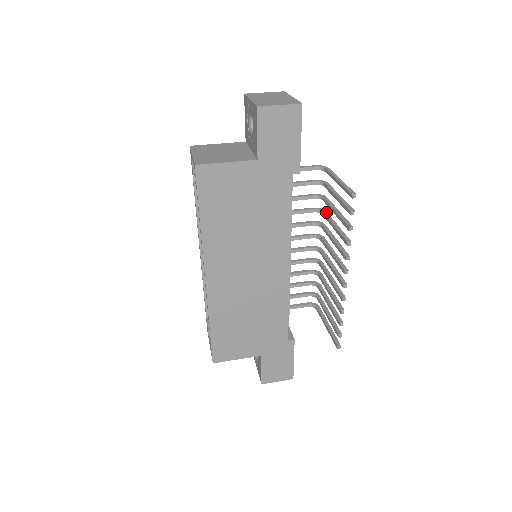
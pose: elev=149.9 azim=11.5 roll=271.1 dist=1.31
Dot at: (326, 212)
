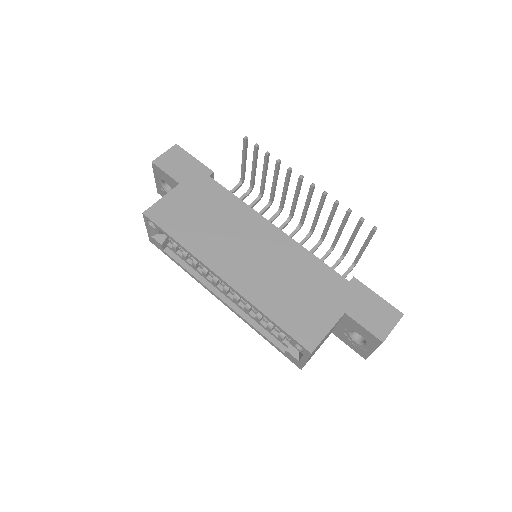
Dot at: (271, 196)
